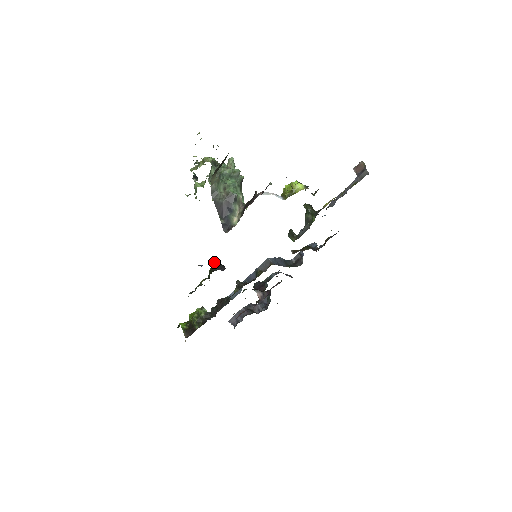
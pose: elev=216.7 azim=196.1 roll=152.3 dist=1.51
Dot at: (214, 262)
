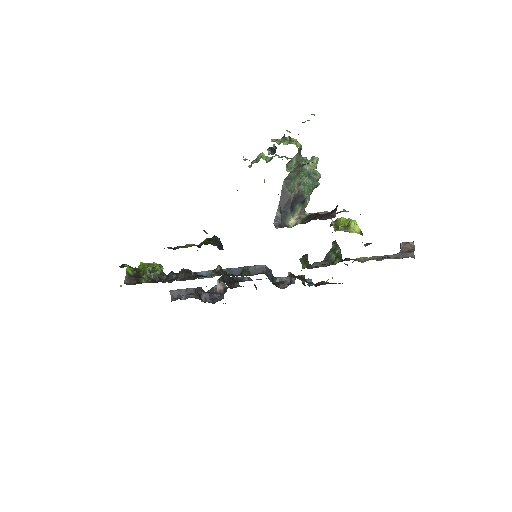
Dot at: occluded
